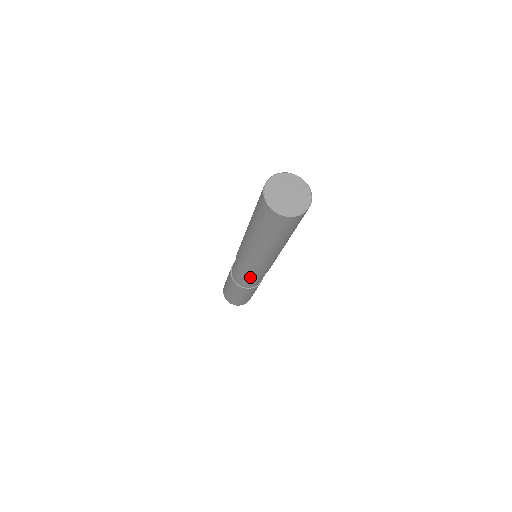
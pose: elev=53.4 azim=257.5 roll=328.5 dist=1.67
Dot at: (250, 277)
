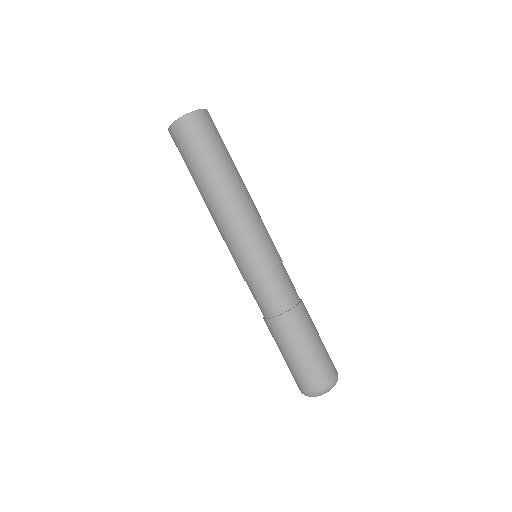
Dot at: (258, 275)
